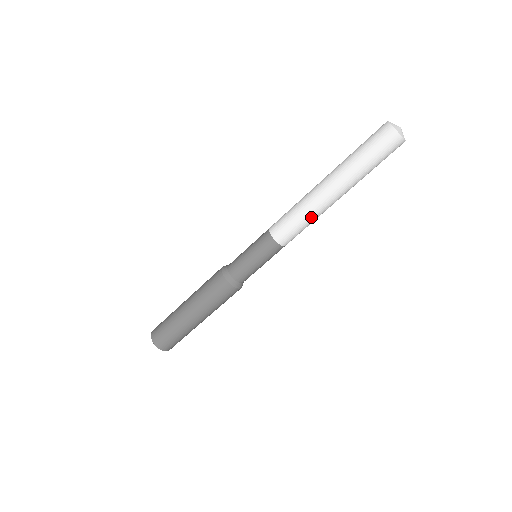
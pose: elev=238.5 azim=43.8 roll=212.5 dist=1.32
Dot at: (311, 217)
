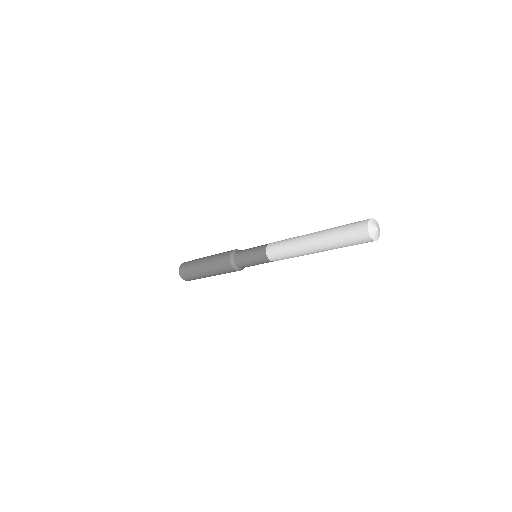
Dot at: (298, 256)
